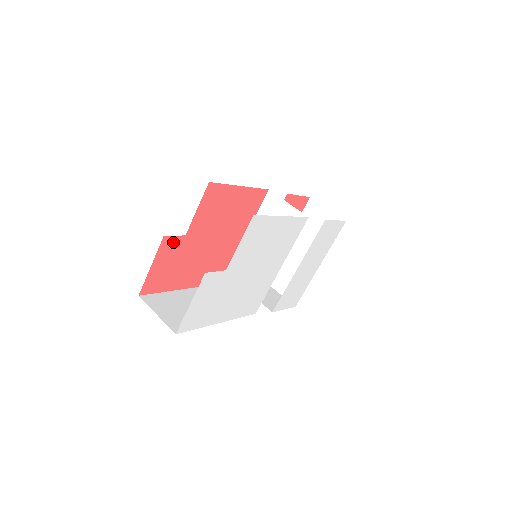
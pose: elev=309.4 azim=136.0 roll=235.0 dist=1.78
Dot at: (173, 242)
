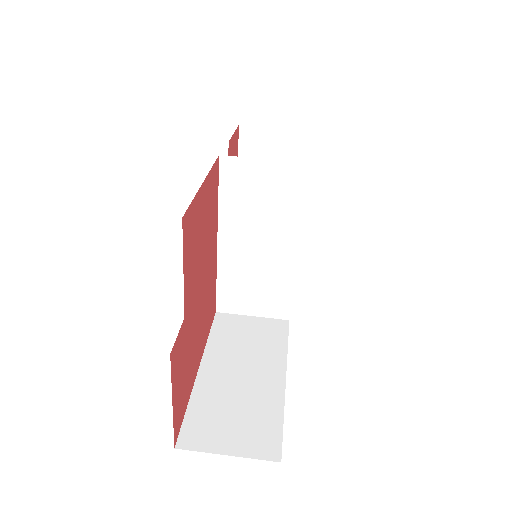
Dot at: (178, 344)
